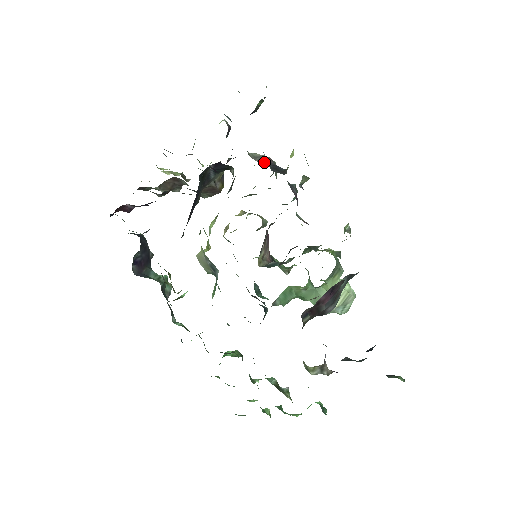
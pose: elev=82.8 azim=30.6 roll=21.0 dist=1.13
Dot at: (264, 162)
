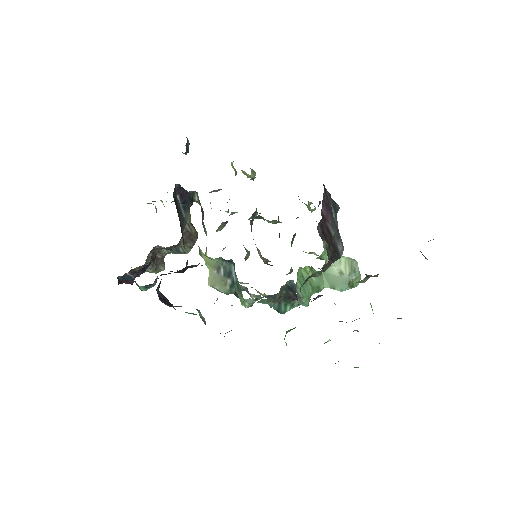
Dot at: (216, 191)
